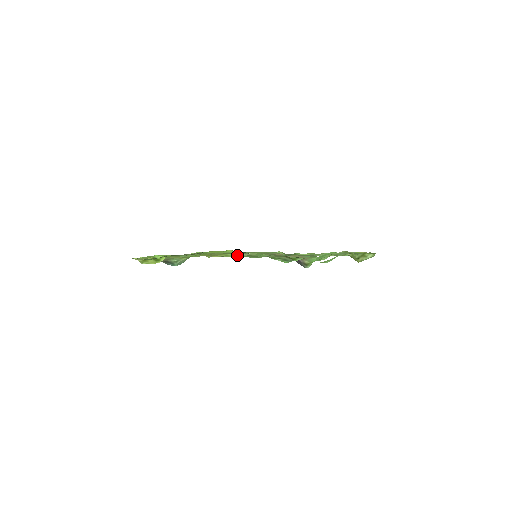
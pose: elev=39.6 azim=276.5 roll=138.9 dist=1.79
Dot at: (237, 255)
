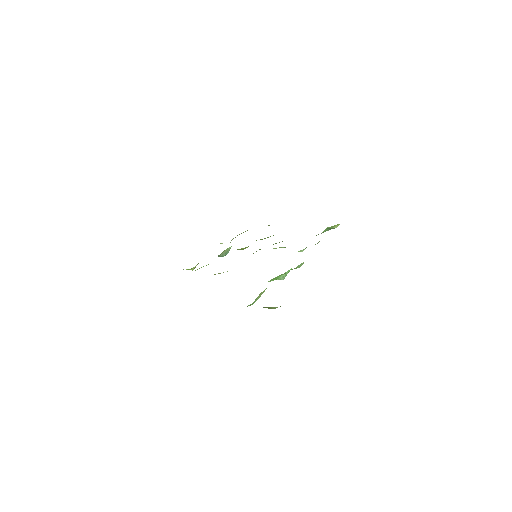
Dot at: occluded
